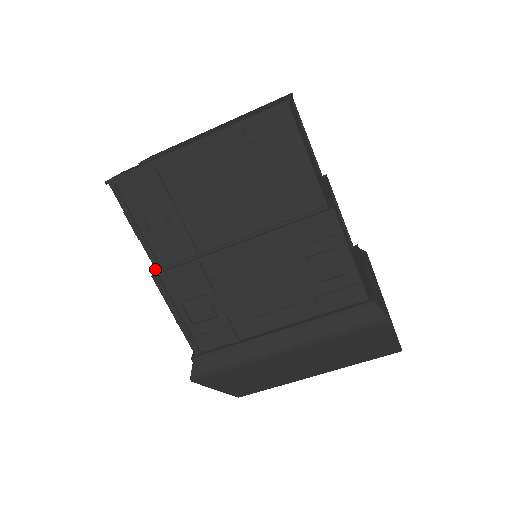
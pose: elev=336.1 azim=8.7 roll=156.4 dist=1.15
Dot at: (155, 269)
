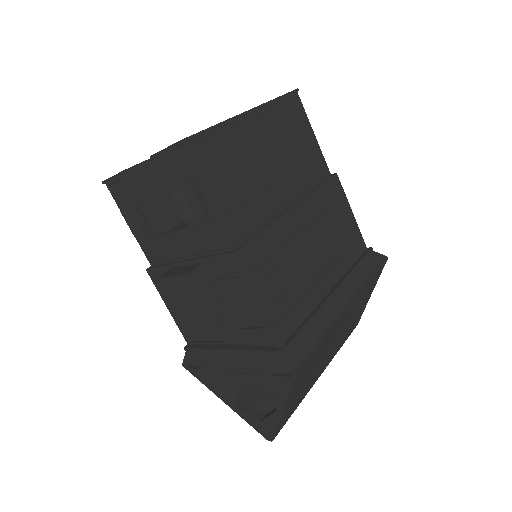
Dot at: (232, 246)
